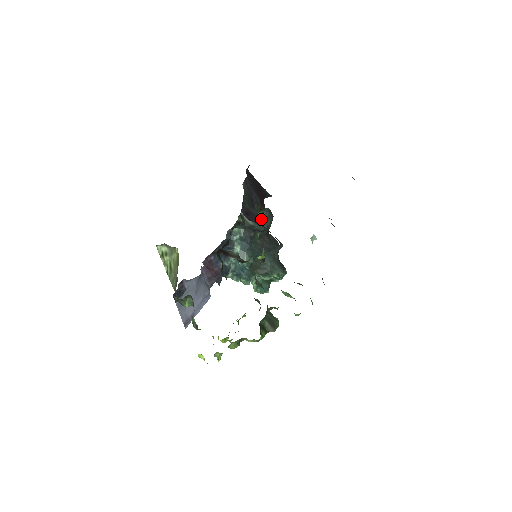
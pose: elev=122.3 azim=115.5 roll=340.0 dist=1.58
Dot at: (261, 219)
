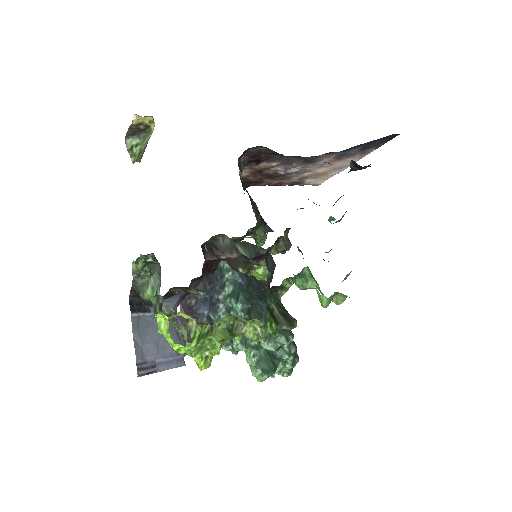
Dot at: occluded
